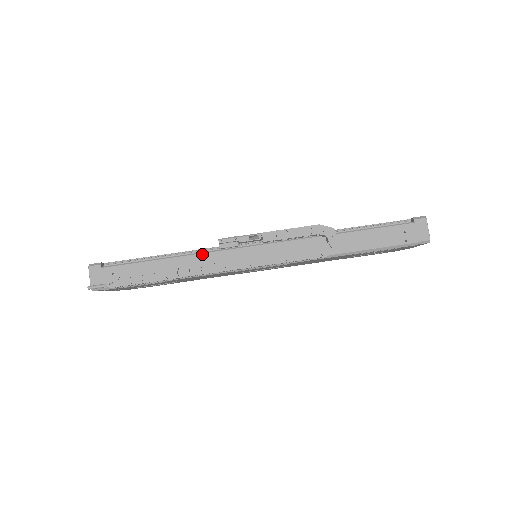
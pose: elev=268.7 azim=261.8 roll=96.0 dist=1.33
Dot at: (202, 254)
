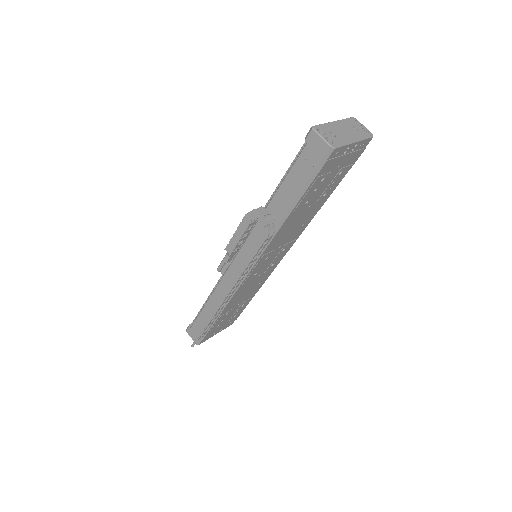
Dot at: (217, 287)
